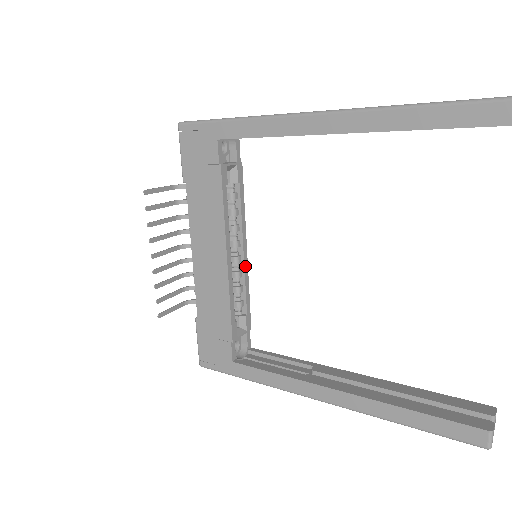
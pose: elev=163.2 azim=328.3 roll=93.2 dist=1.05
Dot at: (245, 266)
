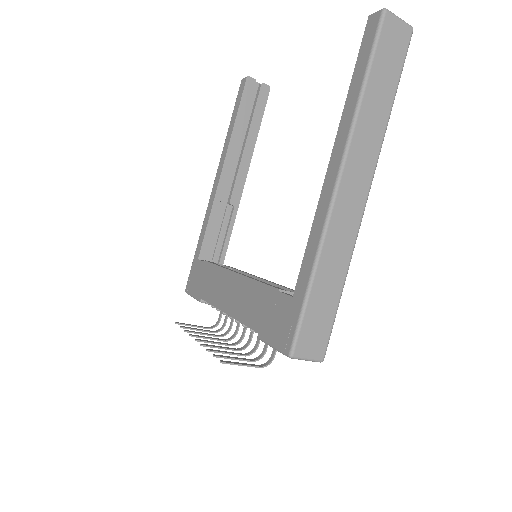
Dot at: (268, 281)
